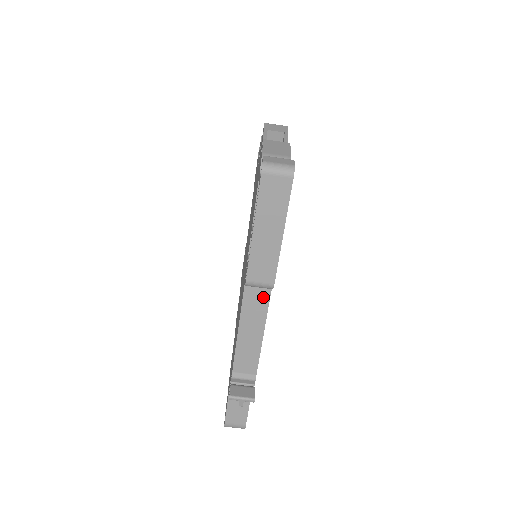
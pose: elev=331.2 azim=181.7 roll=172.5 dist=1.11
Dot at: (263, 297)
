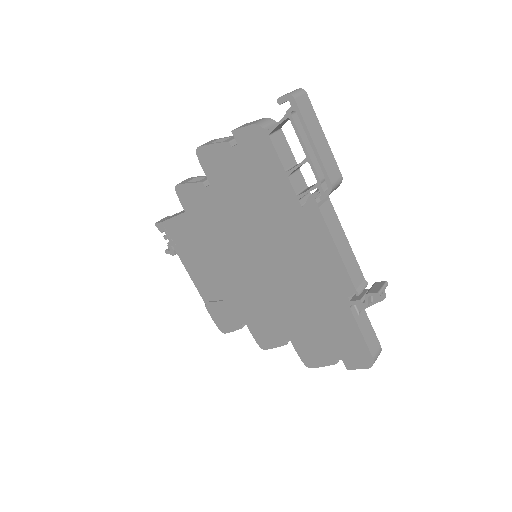
Dot at: (331, 210)
